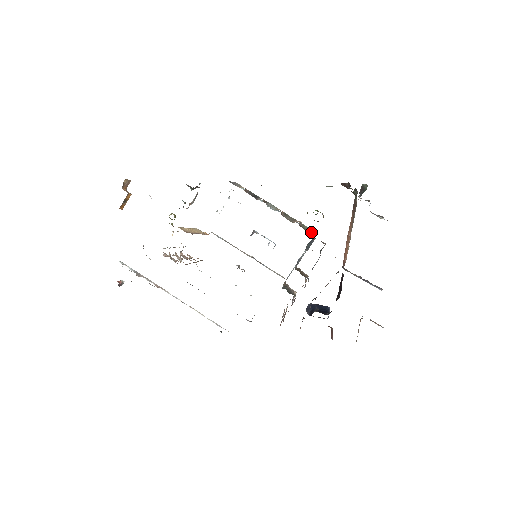
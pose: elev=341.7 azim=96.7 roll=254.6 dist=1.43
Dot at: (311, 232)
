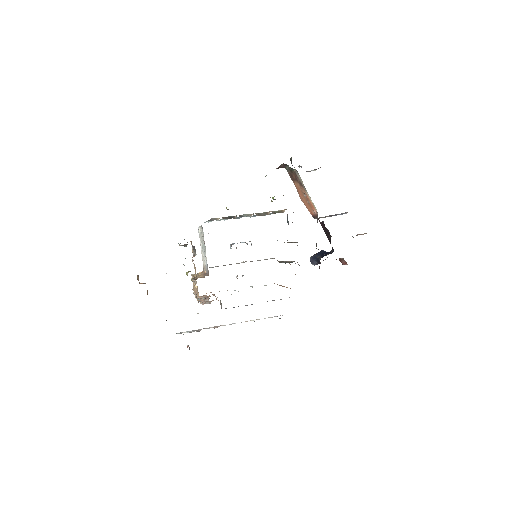
Dot at: (283, 212)
